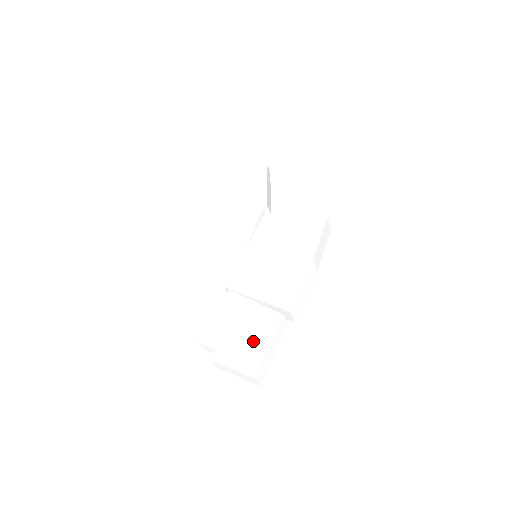
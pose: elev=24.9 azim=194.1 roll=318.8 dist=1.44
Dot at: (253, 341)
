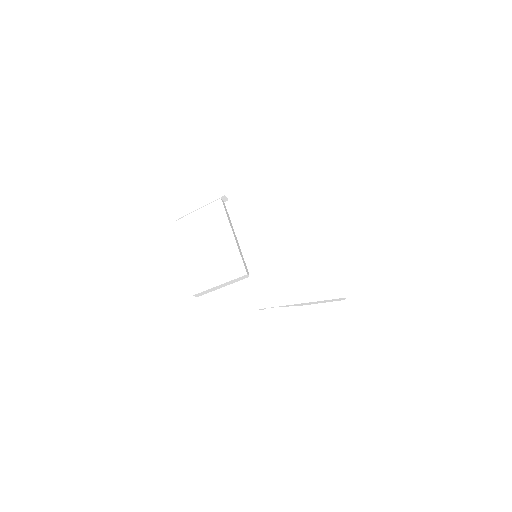
Dot at: (331, 344)
